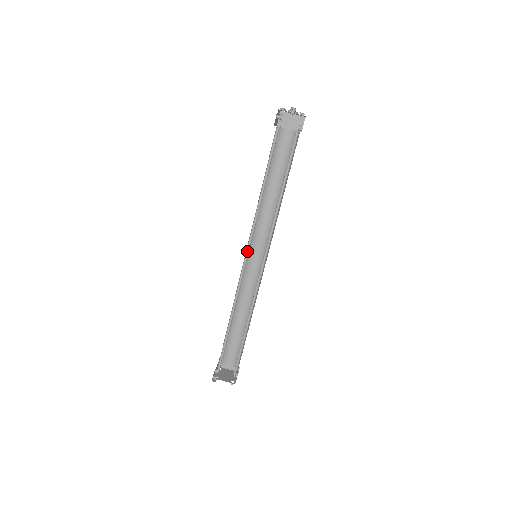
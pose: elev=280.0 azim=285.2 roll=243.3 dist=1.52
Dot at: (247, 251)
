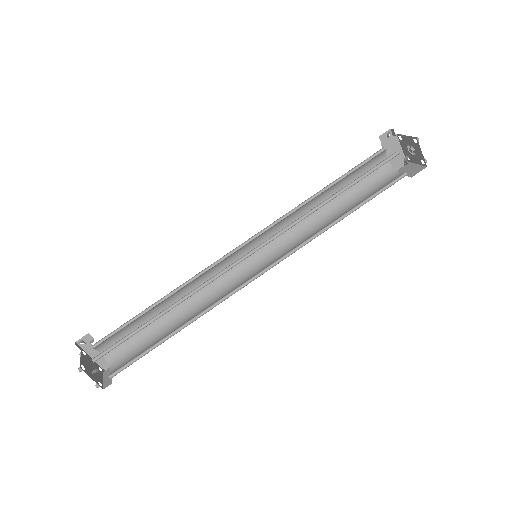
Dot at: (253, 240)
